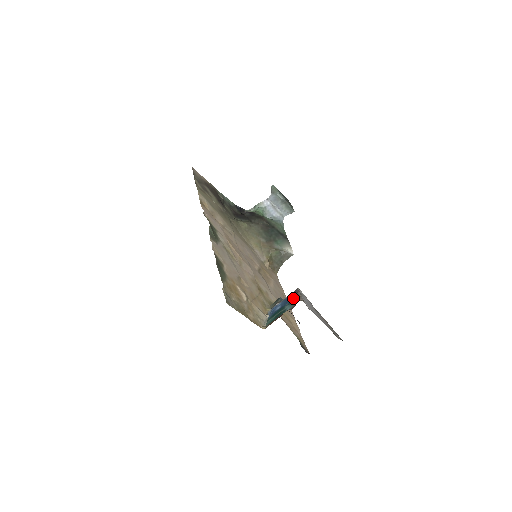
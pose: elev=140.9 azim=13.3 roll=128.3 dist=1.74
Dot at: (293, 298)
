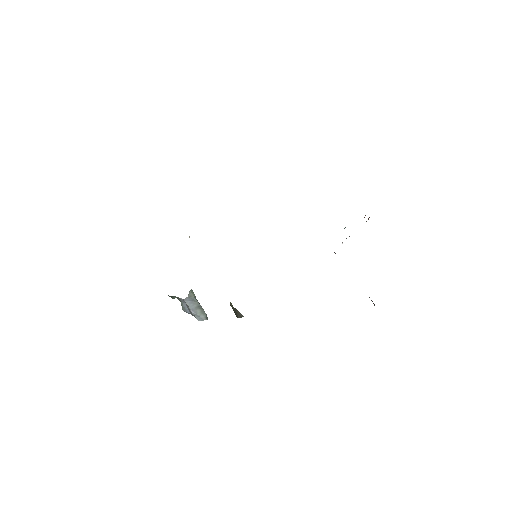
Dot at: occluded
